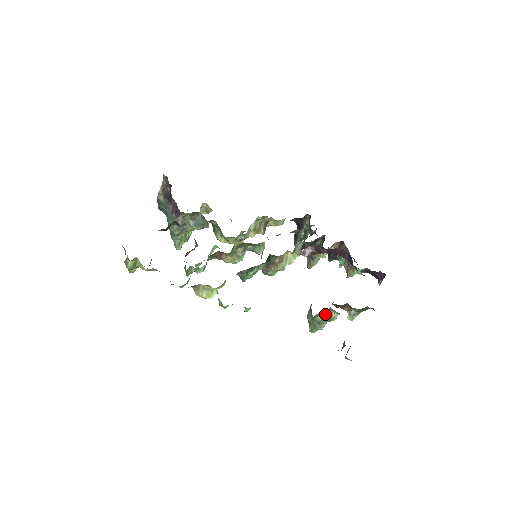
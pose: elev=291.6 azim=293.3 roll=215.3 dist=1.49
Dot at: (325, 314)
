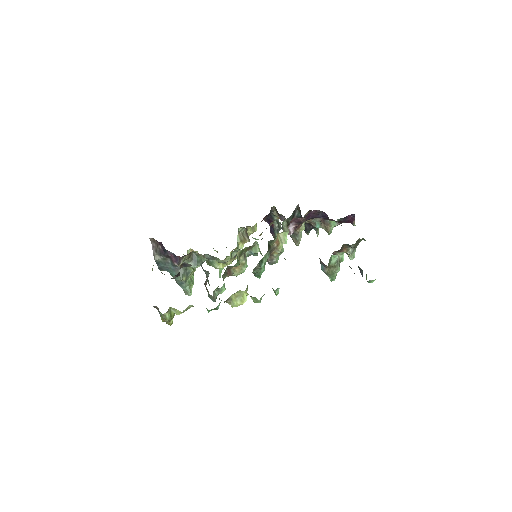
Dot at: (335, 256)
